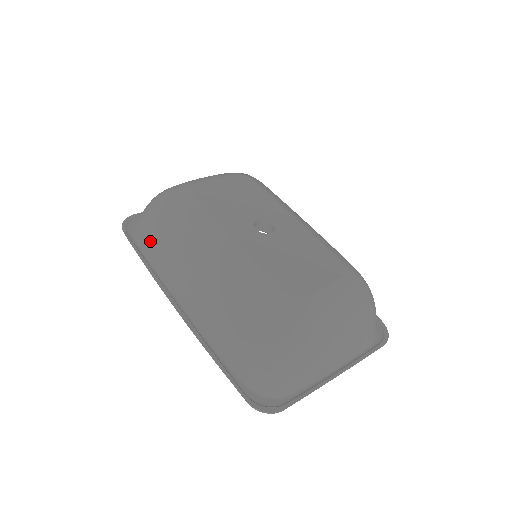
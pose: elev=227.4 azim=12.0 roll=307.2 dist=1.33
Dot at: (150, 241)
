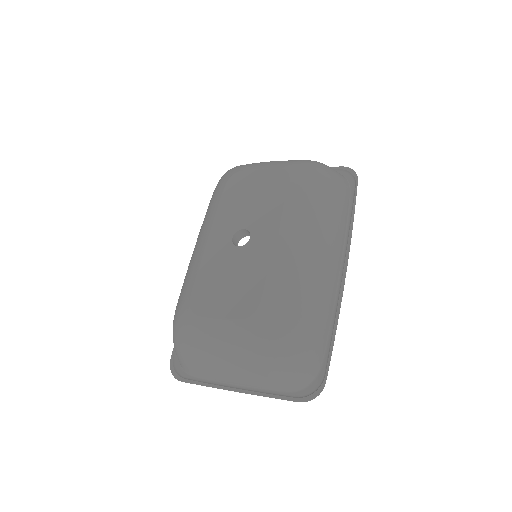
Dot at: occluded
